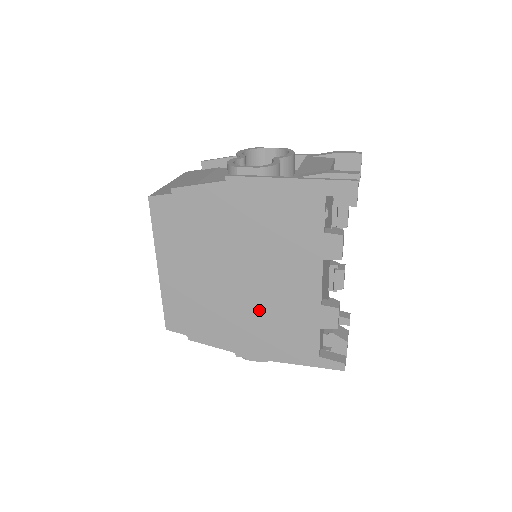
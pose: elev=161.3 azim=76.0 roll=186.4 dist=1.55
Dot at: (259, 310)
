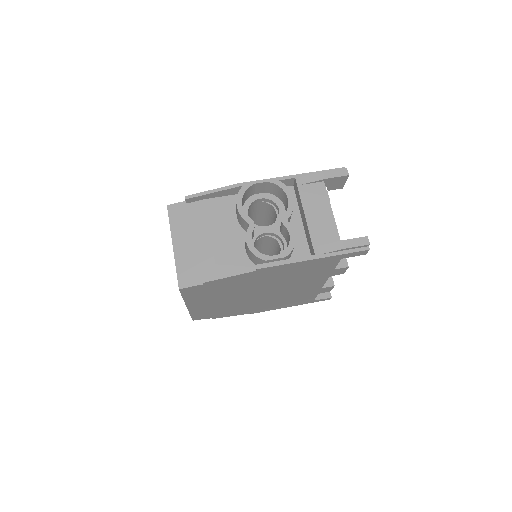
Dot at: (273, 299)
